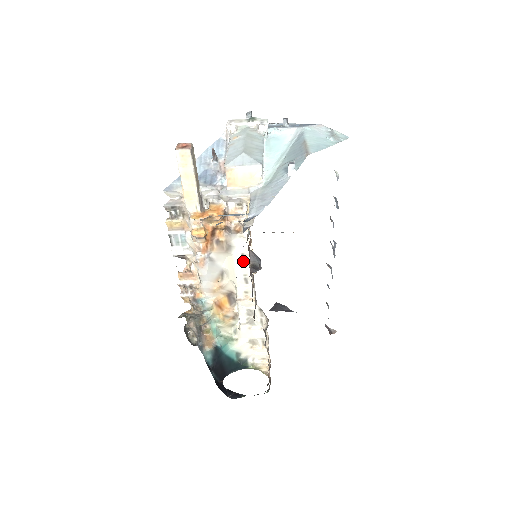
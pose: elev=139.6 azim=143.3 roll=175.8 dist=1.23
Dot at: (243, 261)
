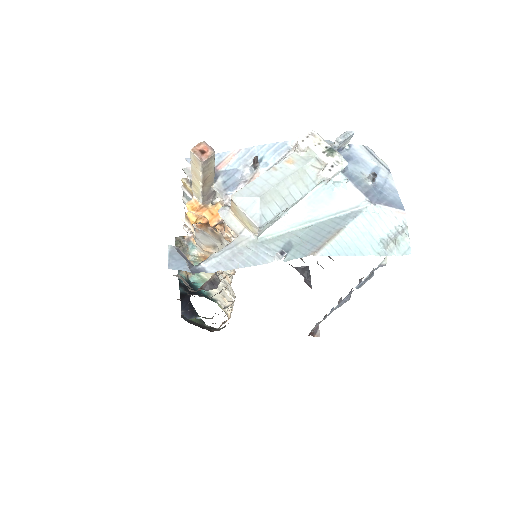
Dot at: occluded
